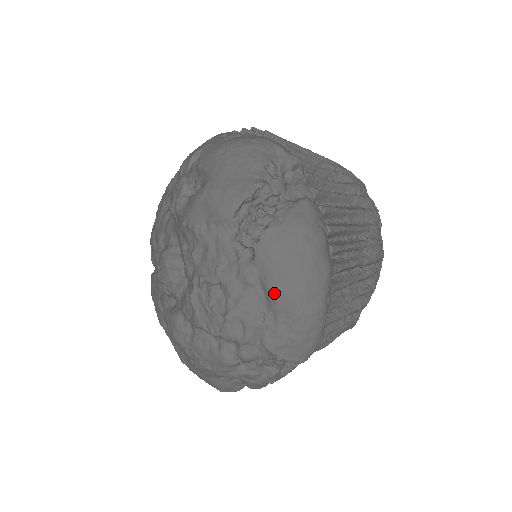
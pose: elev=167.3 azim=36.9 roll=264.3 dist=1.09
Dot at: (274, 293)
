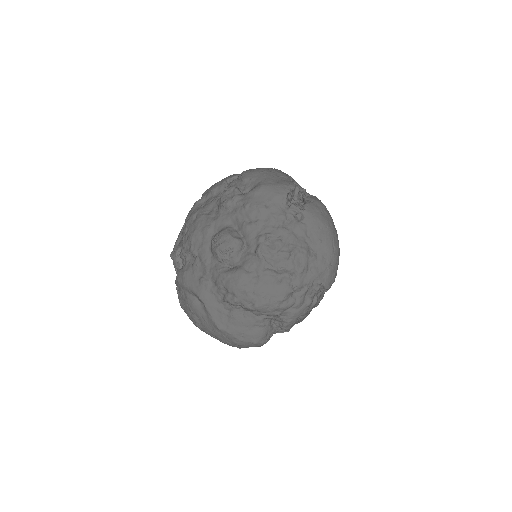
Dot at: (318, 237)
